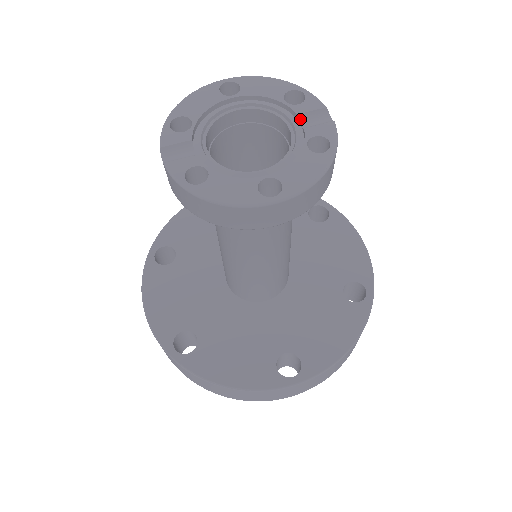
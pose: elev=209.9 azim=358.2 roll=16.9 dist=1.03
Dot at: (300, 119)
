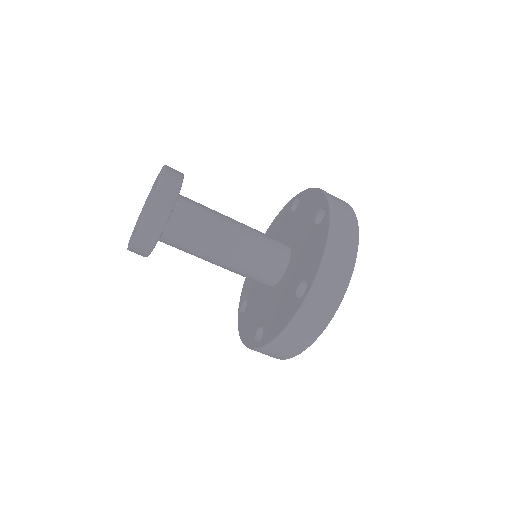
Dot at: occluded
